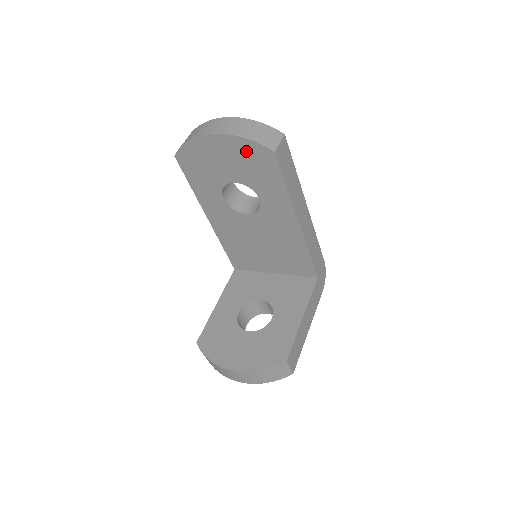
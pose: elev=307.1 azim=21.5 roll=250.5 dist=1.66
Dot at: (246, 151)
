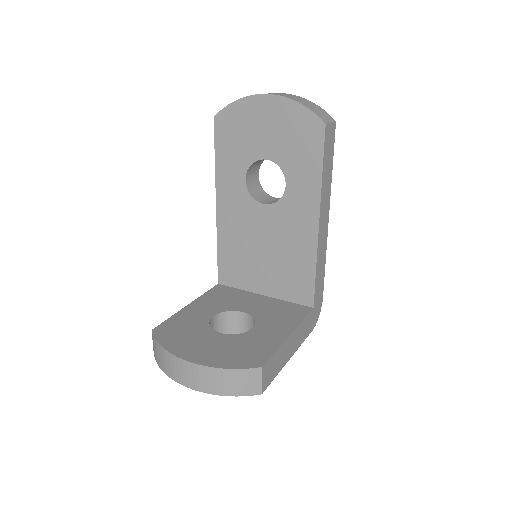
Dot at: (295, 119)
